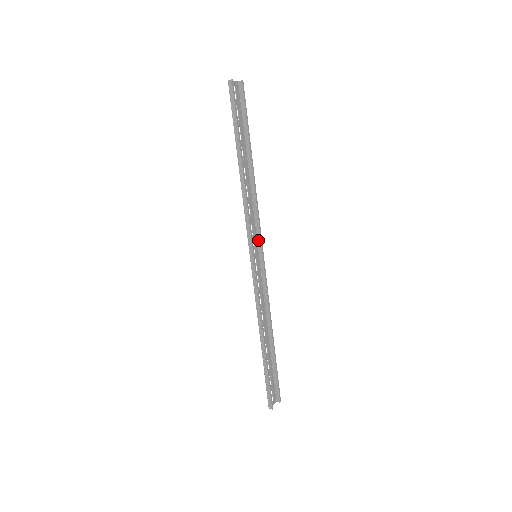
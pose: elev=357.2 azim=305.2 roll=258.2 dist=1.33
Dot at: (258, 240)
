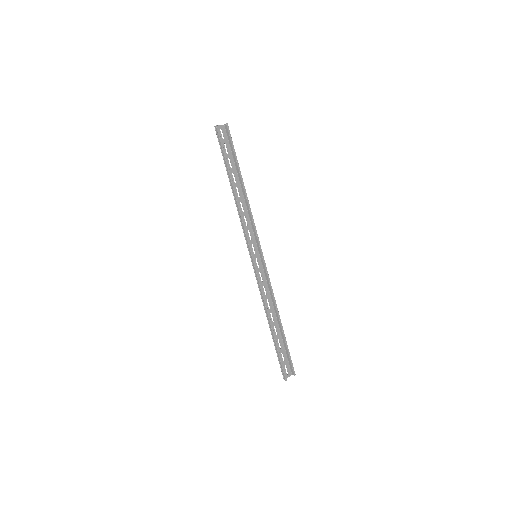
Dot at: (257, 243)
